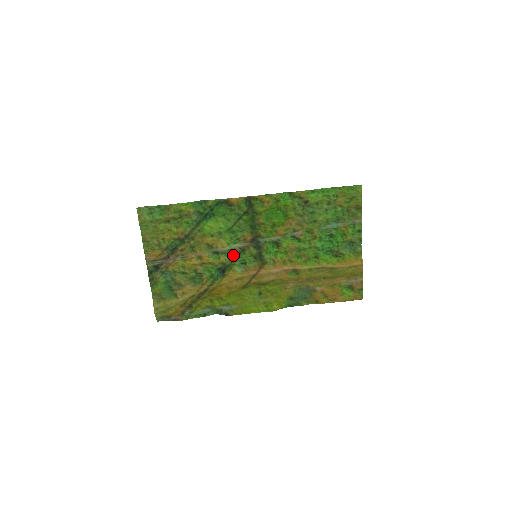
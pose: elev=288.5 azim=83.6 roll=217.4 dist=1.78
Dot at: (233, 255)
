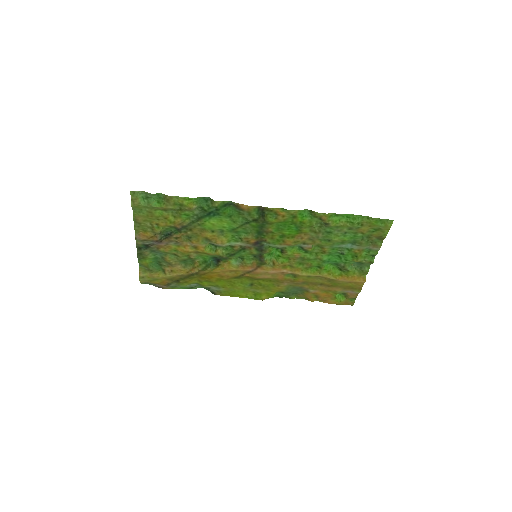
Dot at: (232, 251)
